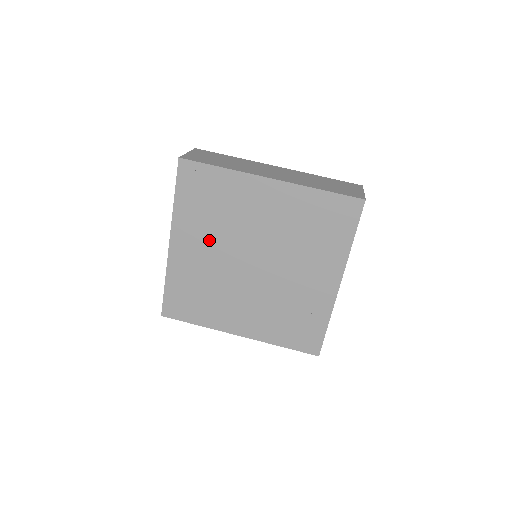
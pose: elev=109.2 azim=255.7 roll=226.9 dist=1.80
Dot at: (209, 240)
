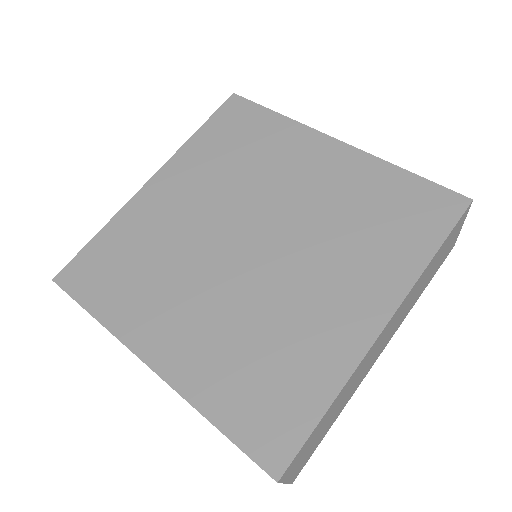
Dot at: (206, 190)
